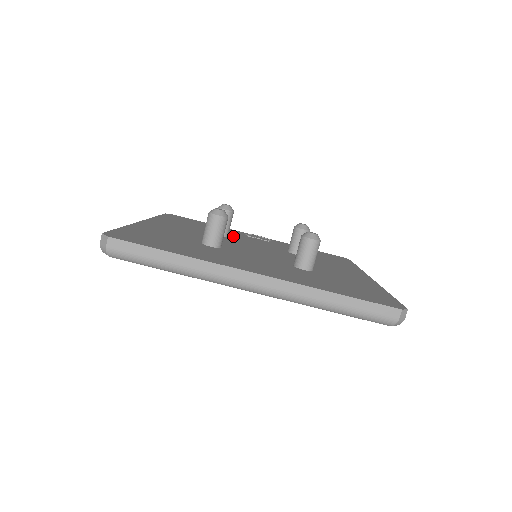
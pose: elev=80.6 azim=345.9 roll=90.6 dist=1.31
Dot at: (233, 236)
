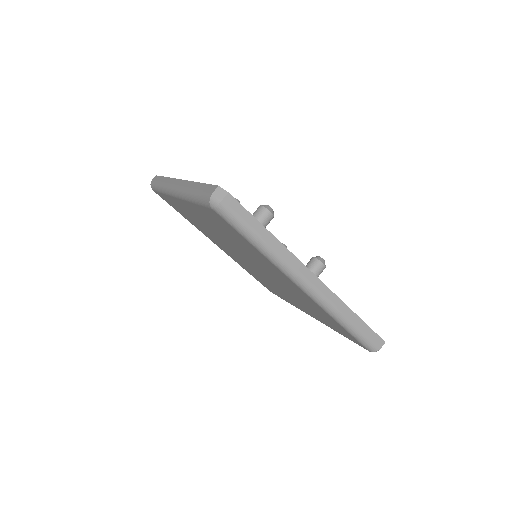
Dot at: occluded
